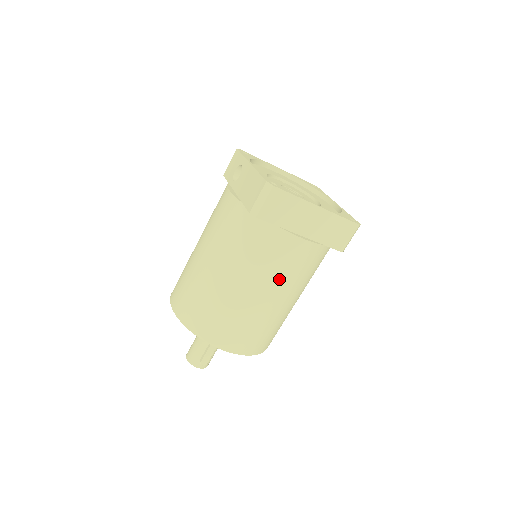
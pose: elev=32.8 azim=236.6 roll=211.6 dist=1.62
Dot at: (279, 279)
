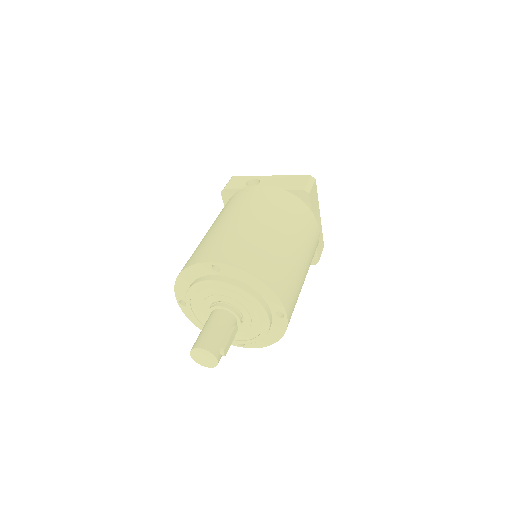
Dot at: (310, 254)
